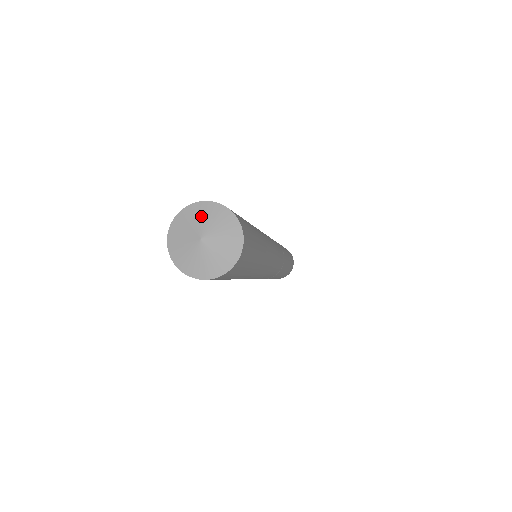
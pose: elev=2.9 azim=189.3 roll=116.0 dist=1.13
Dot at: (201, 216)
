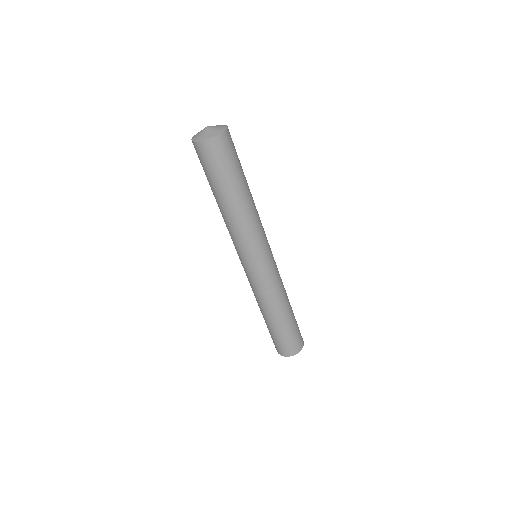
Dot at: occluded
